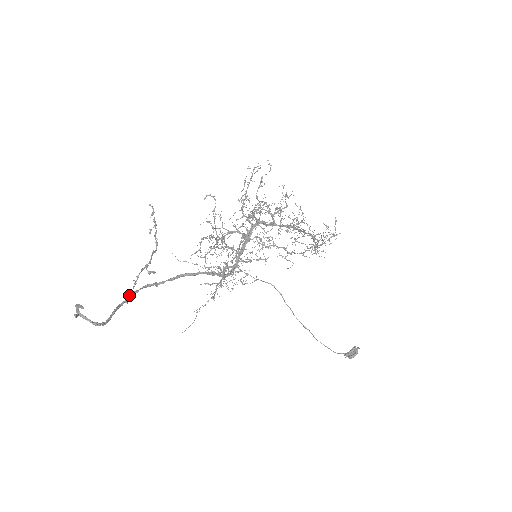
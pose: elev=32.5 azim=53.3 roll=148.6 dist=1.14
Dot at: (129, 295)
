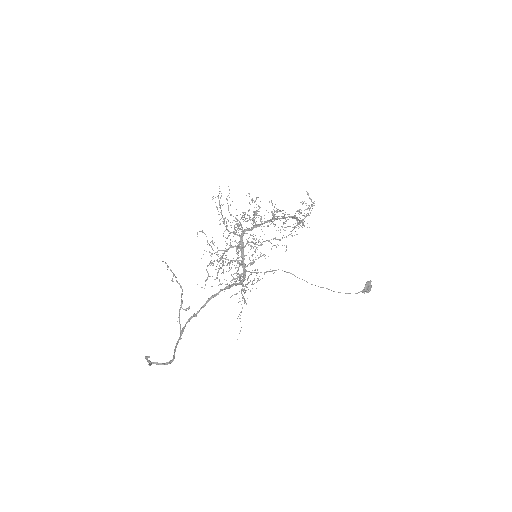
Dot at: (180, 333)
